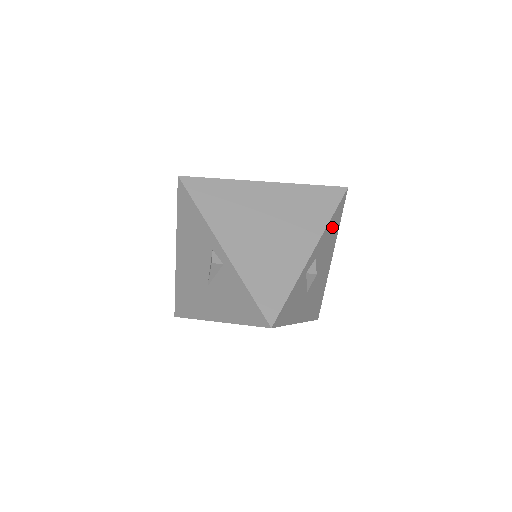
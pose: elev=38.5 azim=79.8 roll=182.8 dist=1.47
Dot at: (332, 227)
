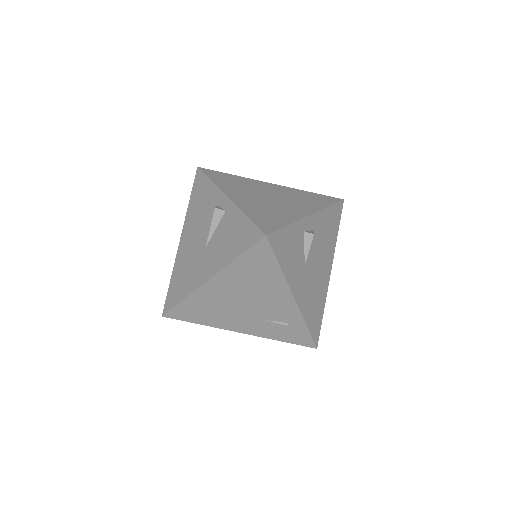
Dot at: (330, 222)
